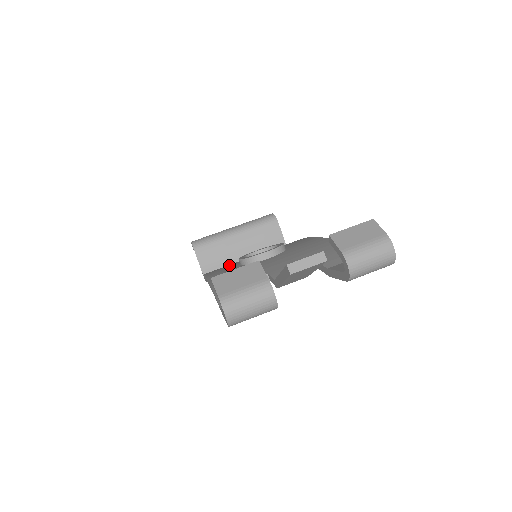
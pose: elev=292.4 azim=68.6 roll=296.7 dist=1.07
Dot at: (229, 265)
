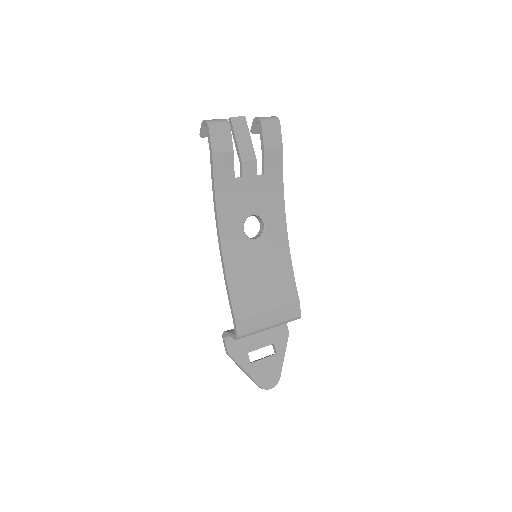
Dot at: (238, 259)
